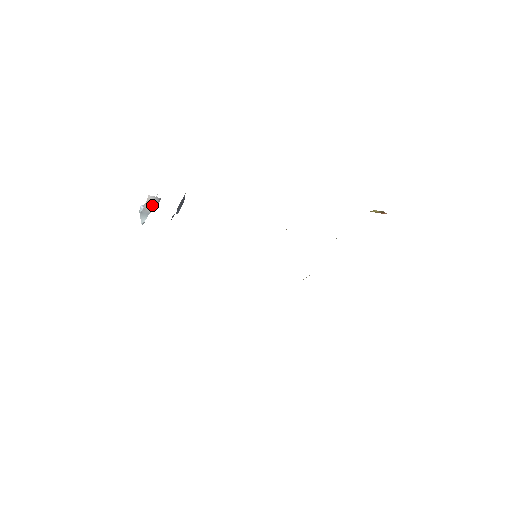
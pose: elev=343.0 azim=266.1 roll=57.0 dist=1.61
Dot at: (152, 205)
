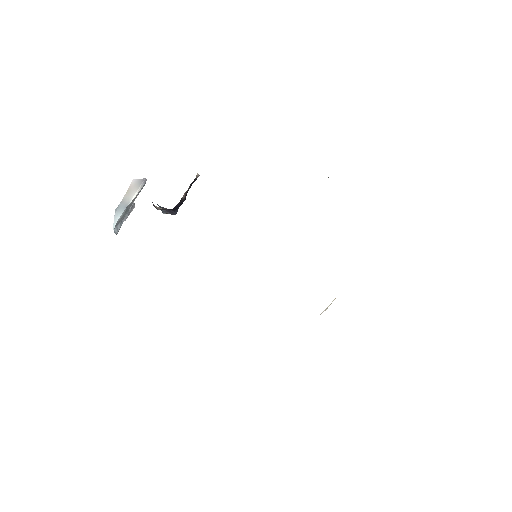
Dot at: (133, 192)
